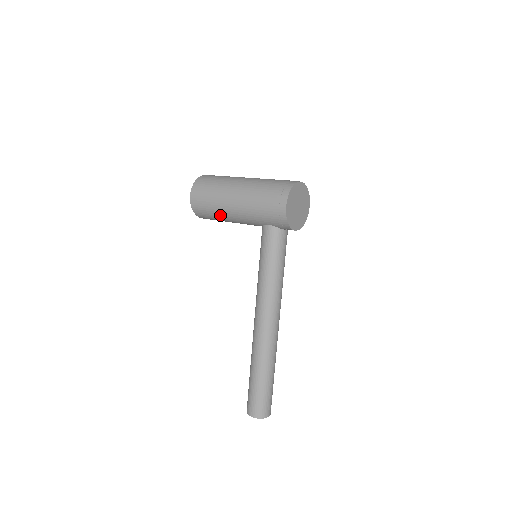
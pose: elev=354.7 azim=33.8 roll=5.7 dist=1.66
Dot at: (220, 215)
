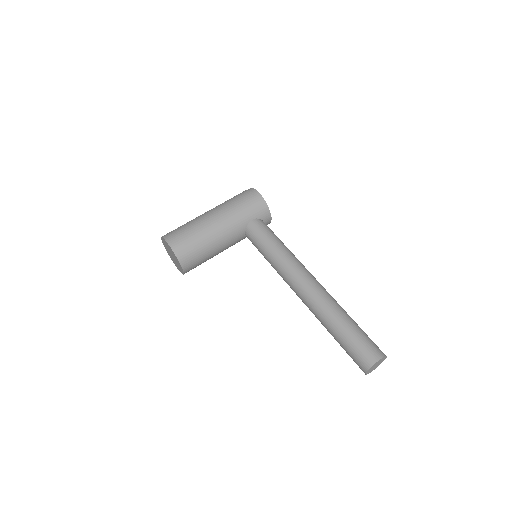
Dot at: (206, 240)
